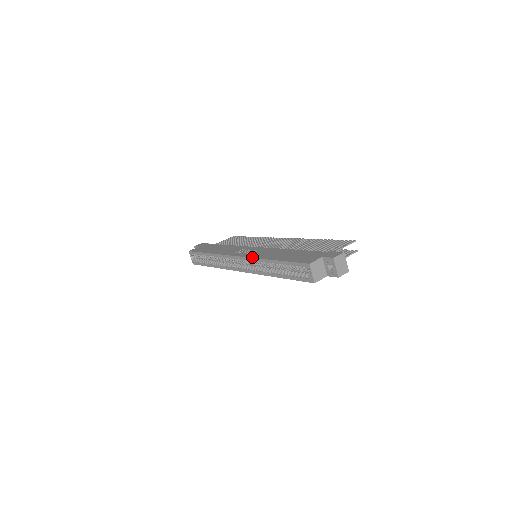
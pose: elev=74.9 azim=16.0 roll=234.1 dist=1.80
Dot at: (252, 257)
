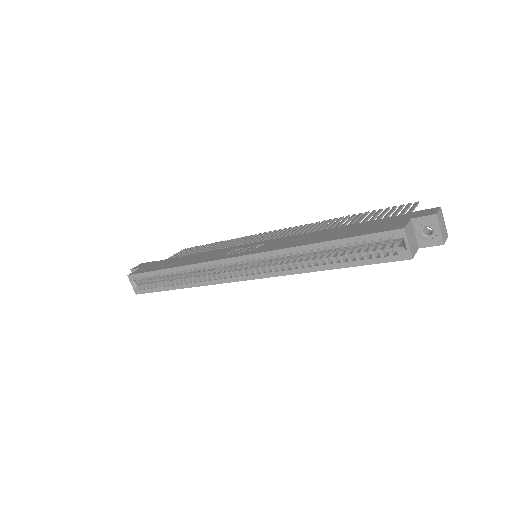
Dot at: (269, 250)
